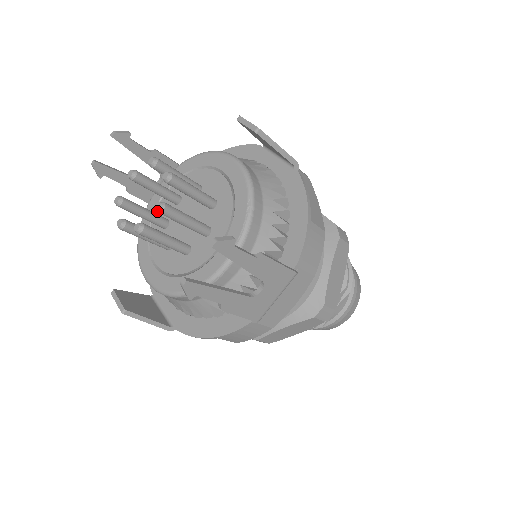
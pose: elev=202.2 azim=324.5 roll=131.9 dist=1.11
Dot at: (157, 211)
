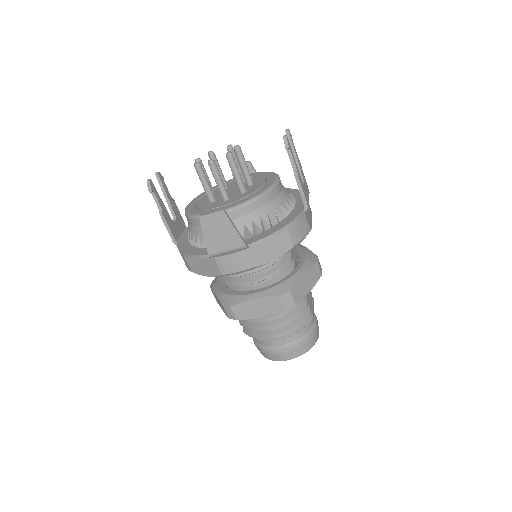
Dot at: (237, 148)
